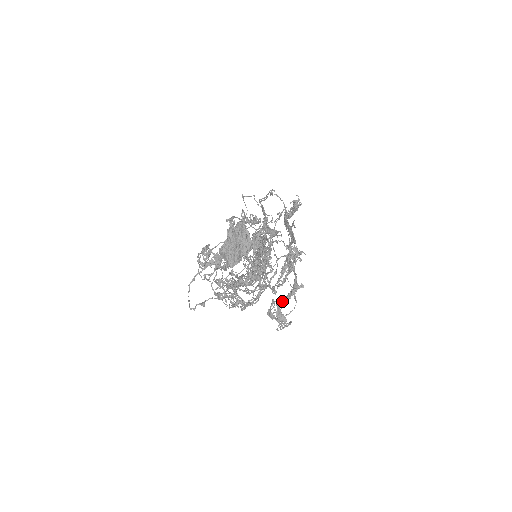
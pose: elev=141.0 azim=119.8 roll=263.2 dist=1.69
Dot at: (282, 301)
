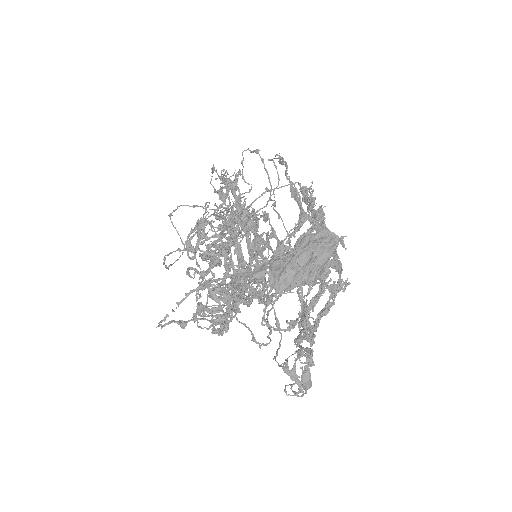
Dot at: (312, 356)
